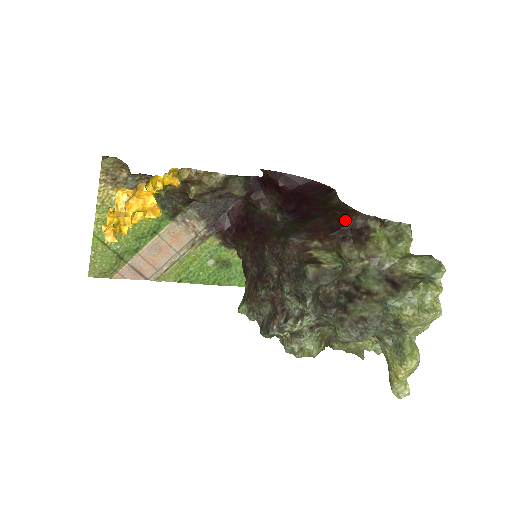
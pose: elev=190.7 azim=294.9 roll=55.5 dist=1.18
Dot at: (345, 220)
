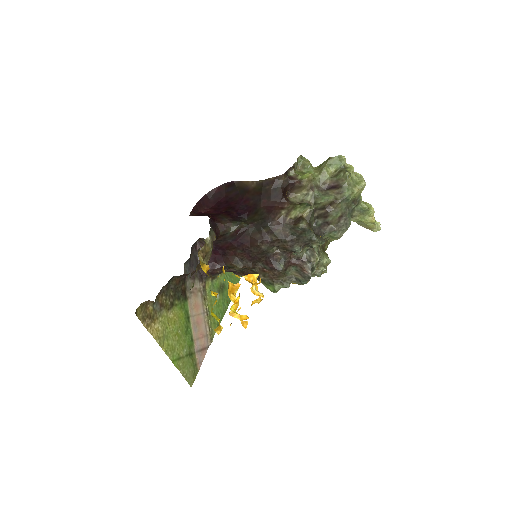
Dot at: (278, 186)
